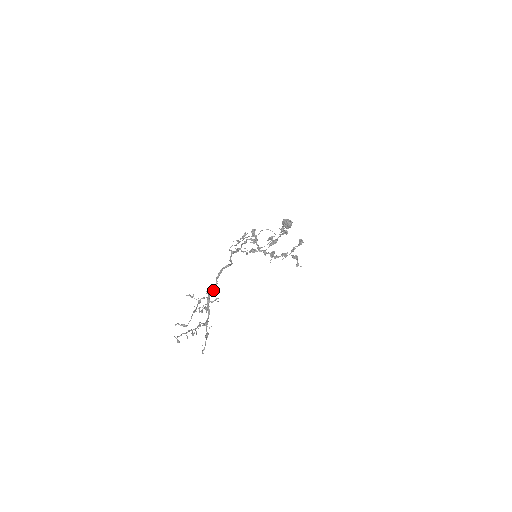
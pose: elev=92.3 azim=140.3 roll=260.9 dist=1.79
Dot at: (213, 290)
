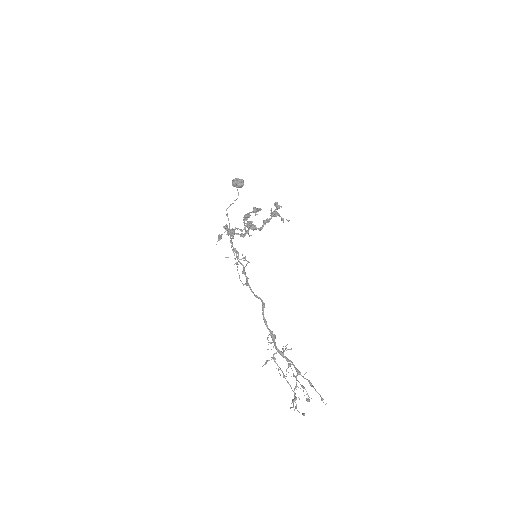
Dot at: occluded
